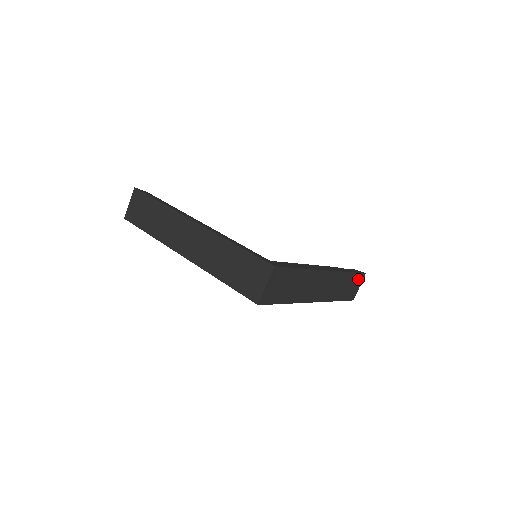
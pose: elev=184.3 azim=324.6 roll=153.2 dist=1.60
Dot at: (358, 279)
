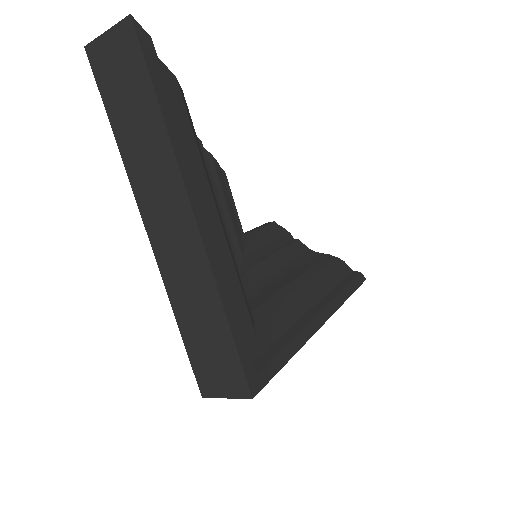
Dot at: occluded
